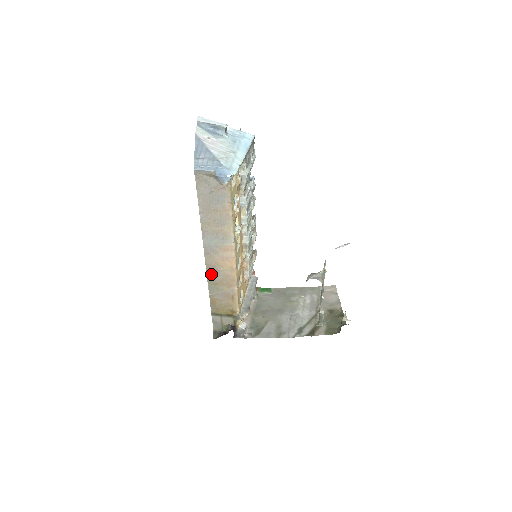
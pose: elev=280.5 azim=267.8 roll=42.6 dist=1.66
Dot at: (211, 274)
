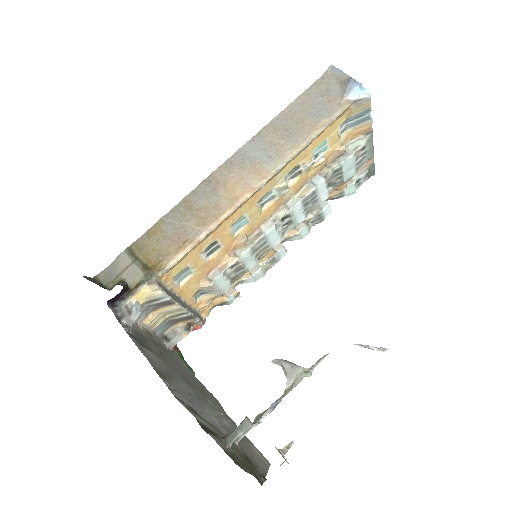
Dot at: (201, 191)
